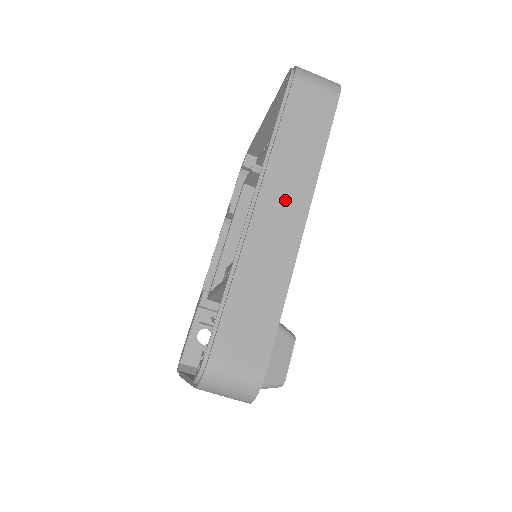
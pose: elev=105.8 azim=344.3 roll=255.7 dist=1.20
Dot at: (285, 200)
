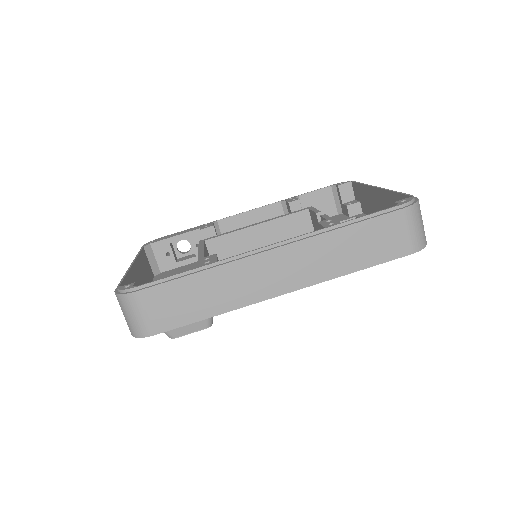
Dot at: (290, 268)
